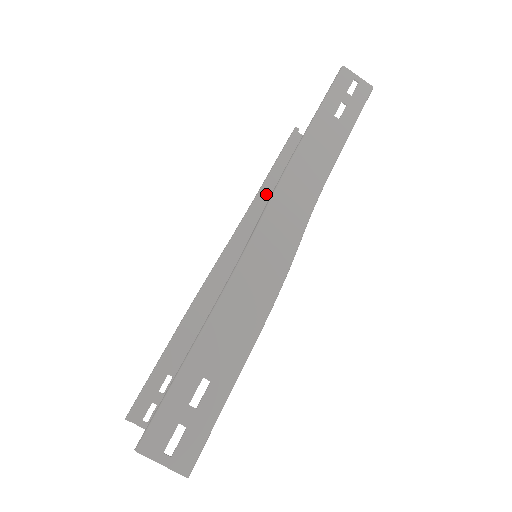
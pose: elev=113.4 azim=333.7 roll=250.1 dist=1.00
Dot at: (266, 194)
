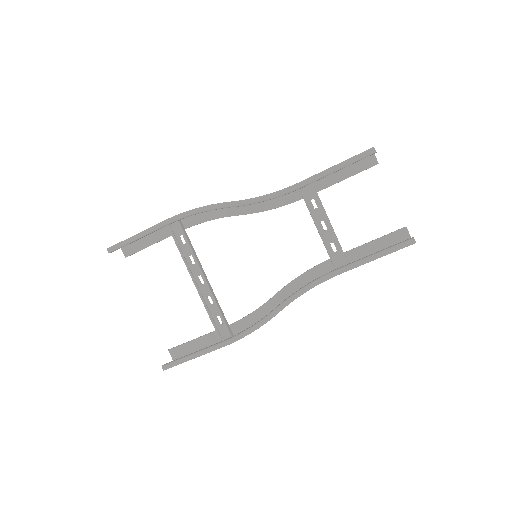
Dot at: occluded
